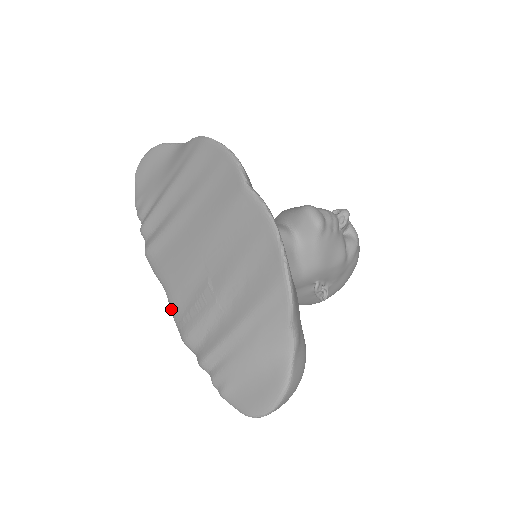
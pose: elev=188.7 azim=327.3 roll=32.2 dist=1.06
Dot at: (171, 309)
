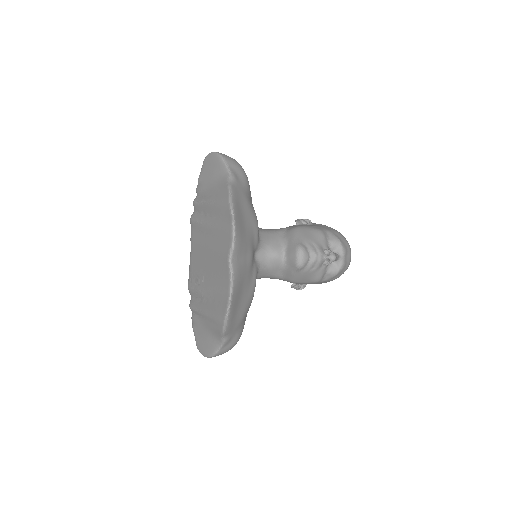
Dot at: (189, 265)
